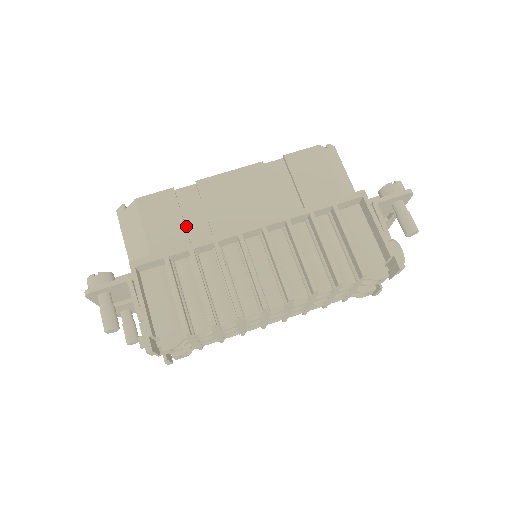
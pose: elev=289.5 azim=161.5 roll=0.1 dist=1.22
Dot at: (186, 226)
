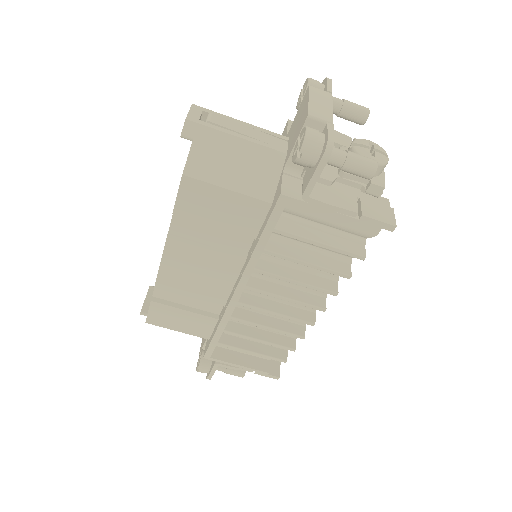
Dot at: (195, 308)
